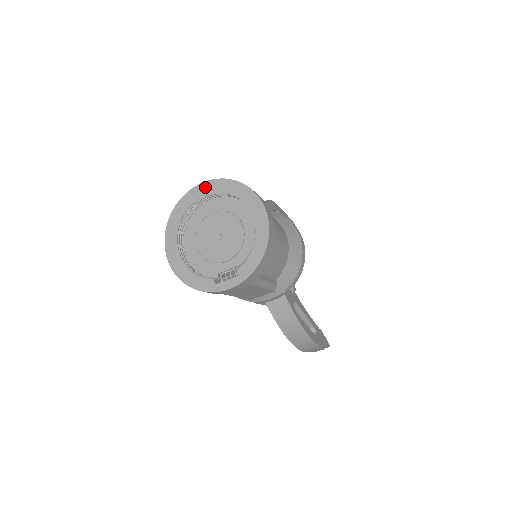
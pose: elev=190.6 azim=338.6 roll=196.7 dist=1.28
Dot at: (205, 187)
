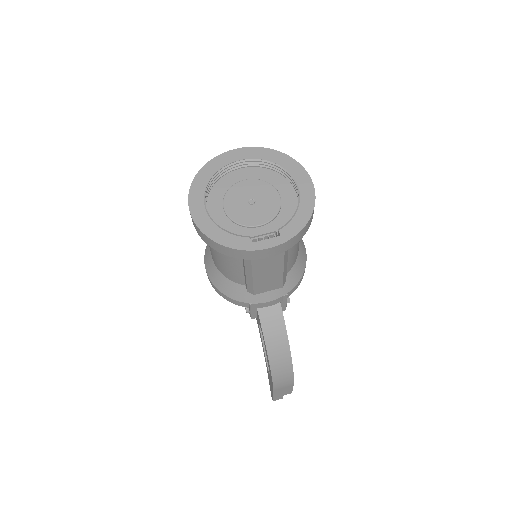
Dot at: (241, 152)
